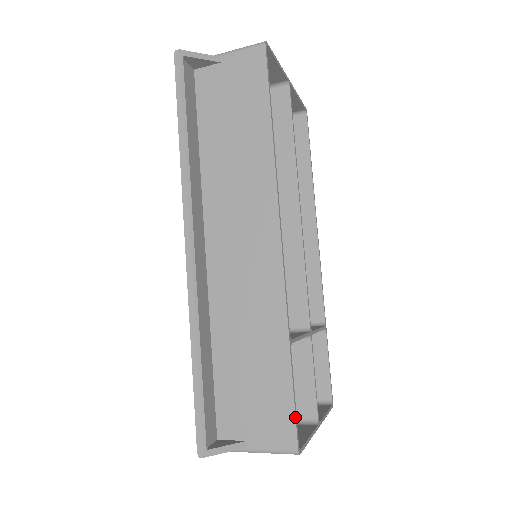
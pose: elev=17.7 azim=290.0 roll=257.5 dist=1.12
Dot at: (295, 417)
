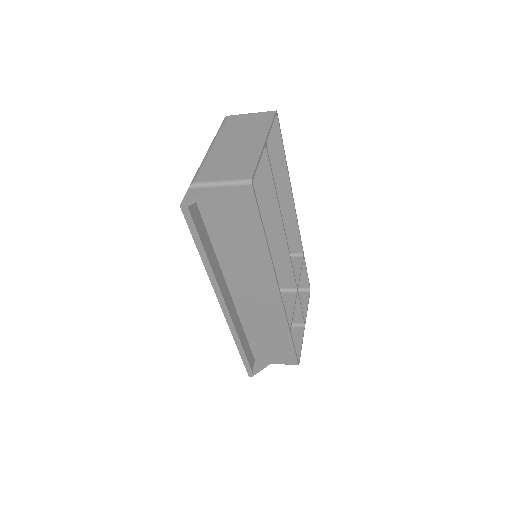
Dot at: (296, 356)
